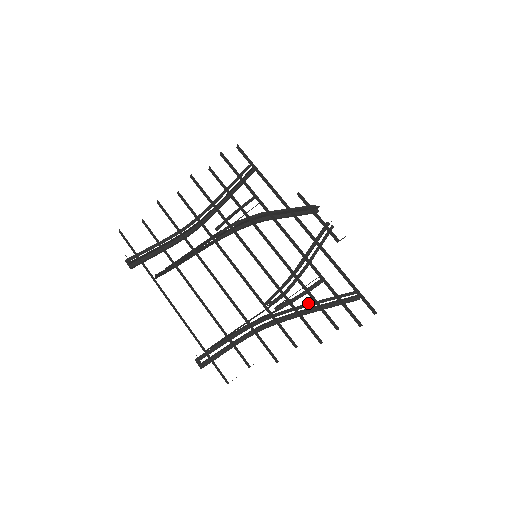
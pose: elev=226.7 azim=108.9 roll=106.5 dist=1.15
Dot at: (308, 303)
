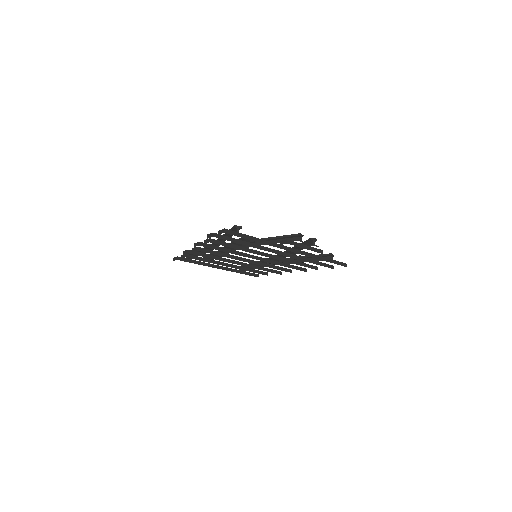
Dot at: (295, 259)
